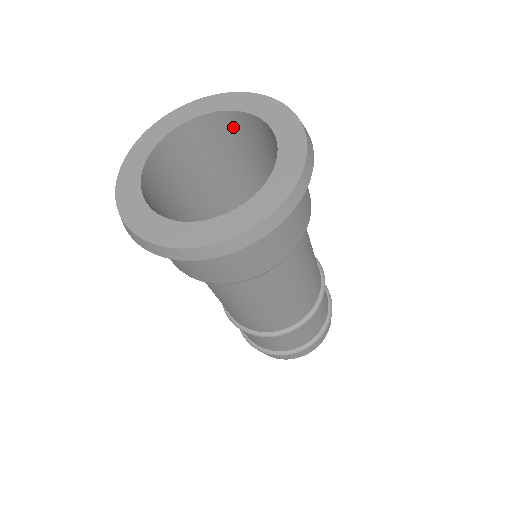
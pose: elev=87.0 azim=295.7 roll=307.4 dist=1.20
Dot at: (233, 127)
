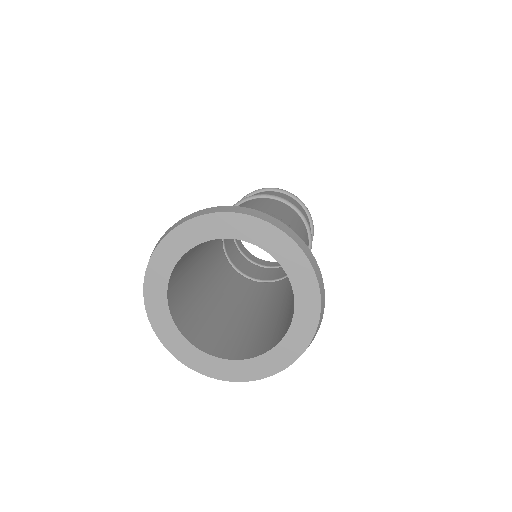
Dot at: occluded
